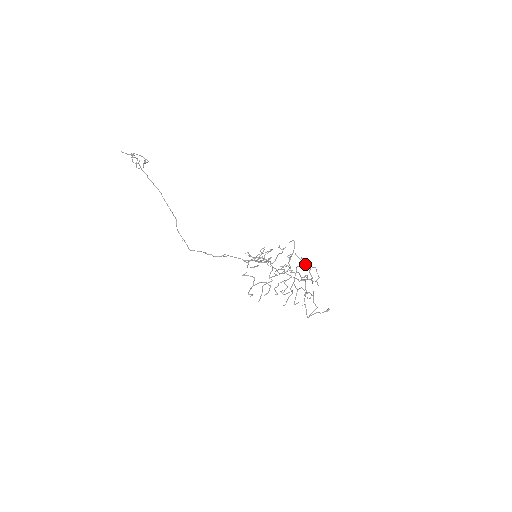
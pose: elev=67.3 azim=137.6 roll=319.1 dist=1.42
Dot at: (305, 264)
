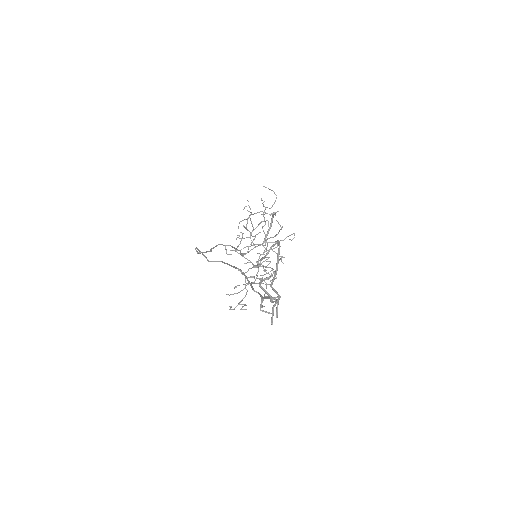
Dot at: (277, 221)
